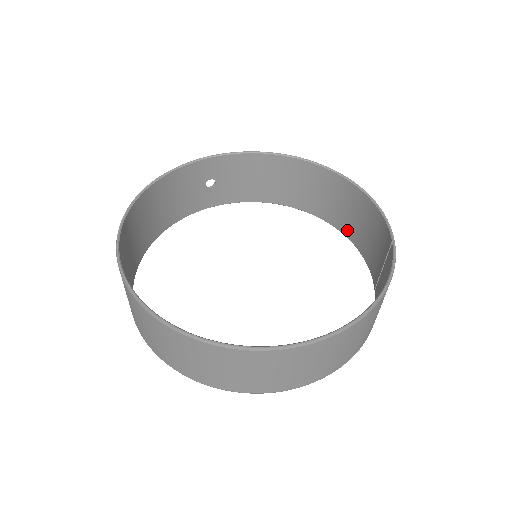
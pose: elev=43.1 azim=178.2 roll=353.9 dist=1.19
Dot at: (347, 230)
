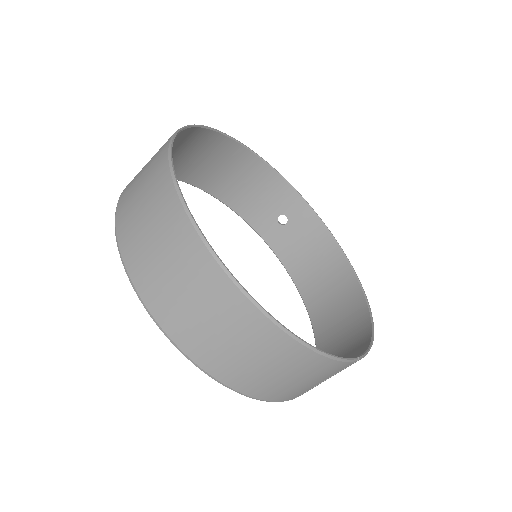
Dot at: occluded
